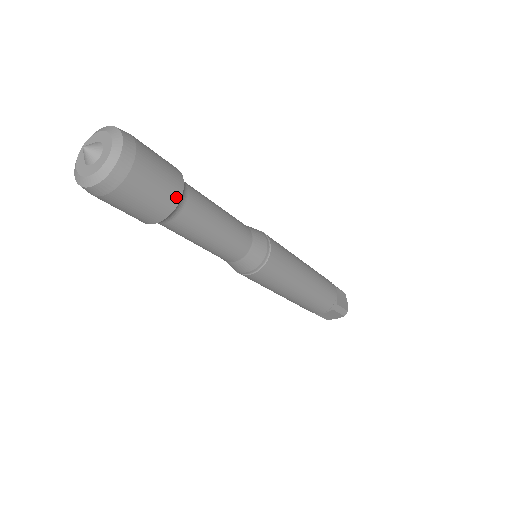
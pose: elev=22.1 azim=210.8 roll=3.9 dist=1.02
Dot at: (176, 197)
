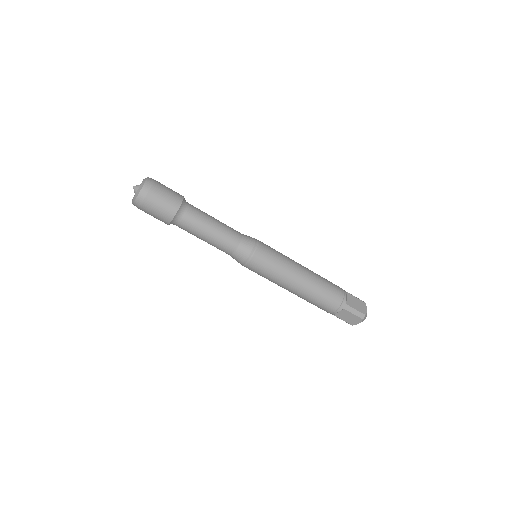
Dot at: (177, 206)
